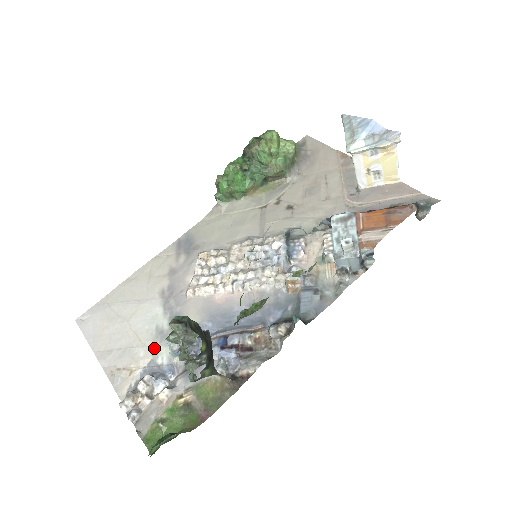
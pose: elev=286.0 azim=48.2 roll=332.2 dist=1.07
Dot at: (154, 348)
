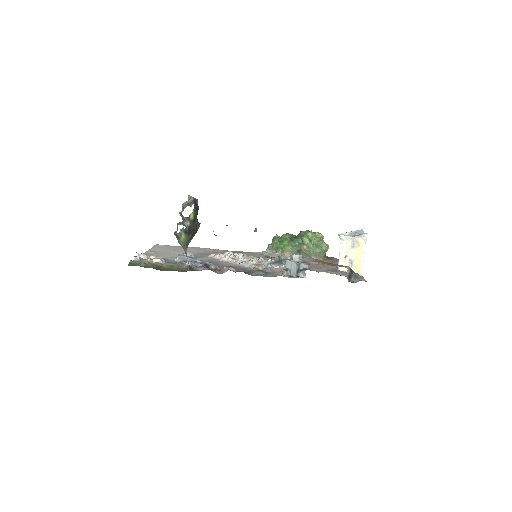
Dot at: (173, 257)
